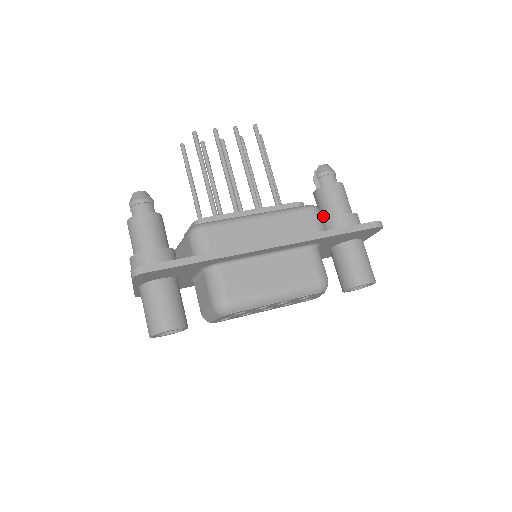
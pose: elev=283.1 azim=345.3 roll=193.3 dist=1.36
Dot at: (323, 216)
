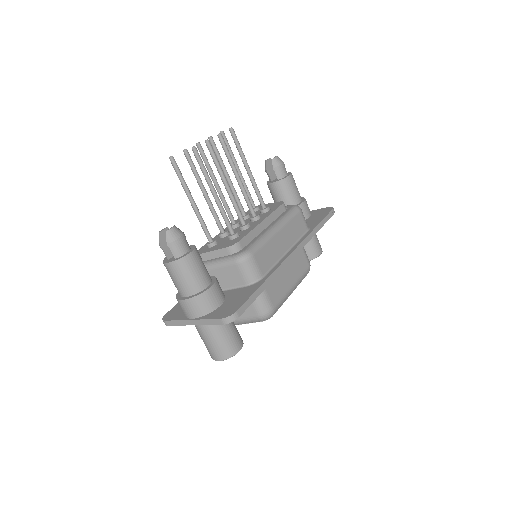
Dot at: occluded
